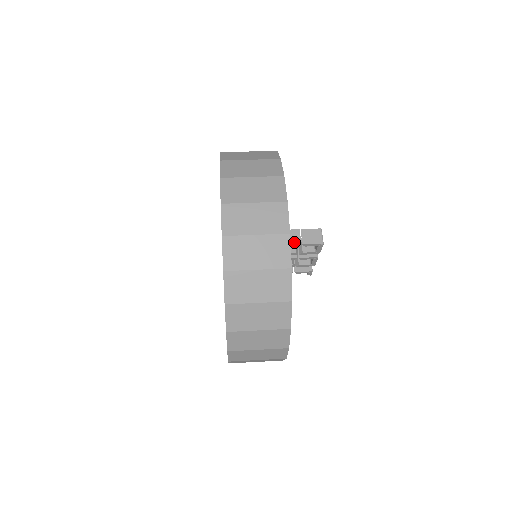
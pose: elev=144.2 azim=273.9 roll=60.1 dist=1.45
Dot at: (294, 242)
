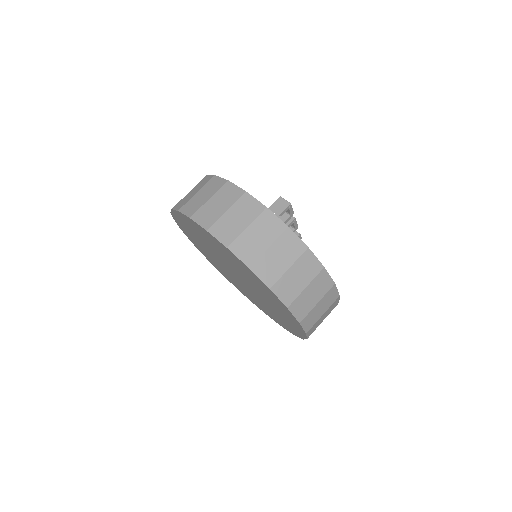
Dot at: occluded
